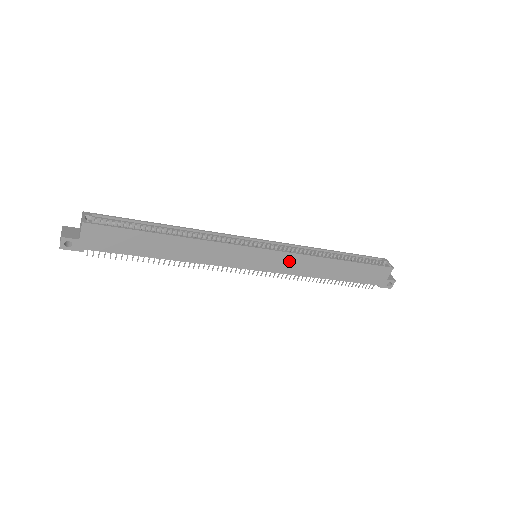
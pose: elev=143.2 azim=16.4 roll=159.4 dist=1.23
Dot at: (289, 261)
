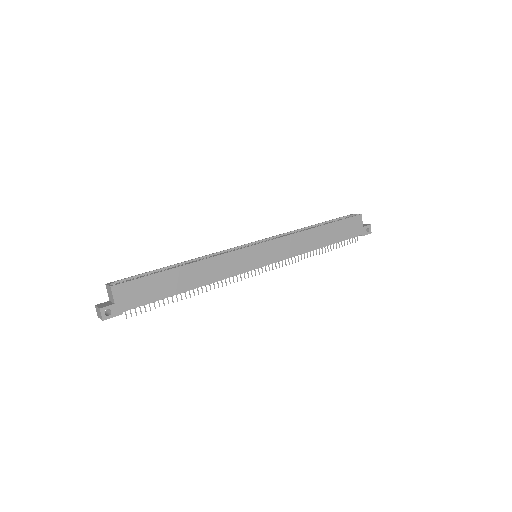
Dot at: (283, 246)
